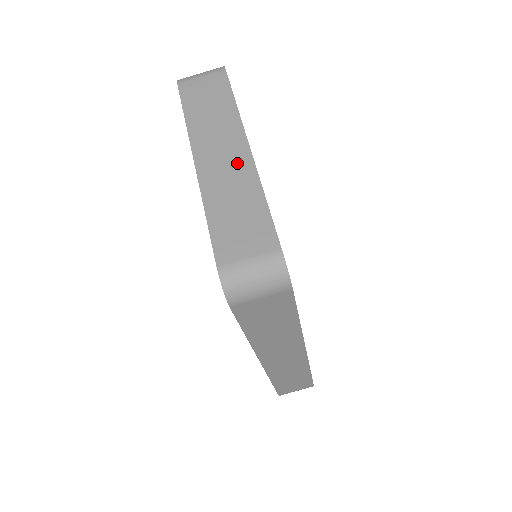
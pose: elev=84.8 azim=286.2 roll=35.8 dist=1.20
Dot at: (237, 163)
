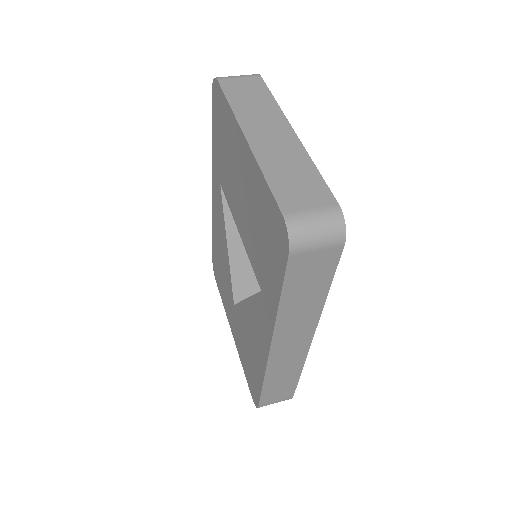
Dot at: (285, 141)
